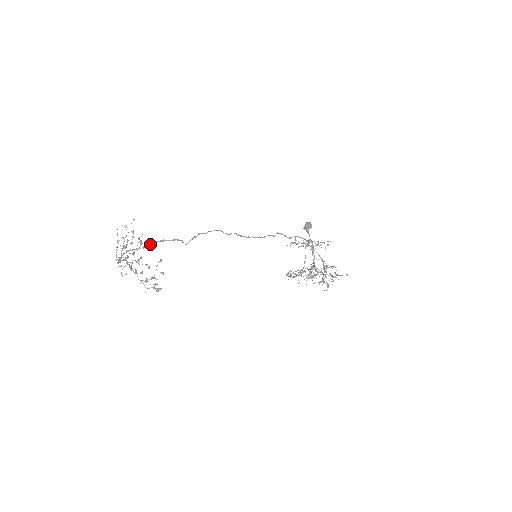
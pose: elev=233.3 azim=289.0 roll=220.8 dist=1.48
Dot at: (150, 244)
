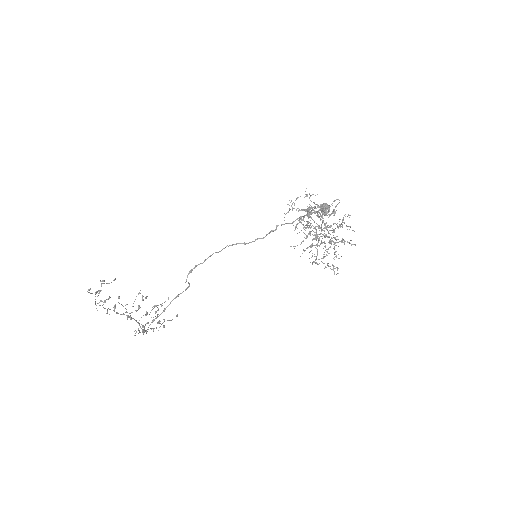
Dot at: (169, 304)
